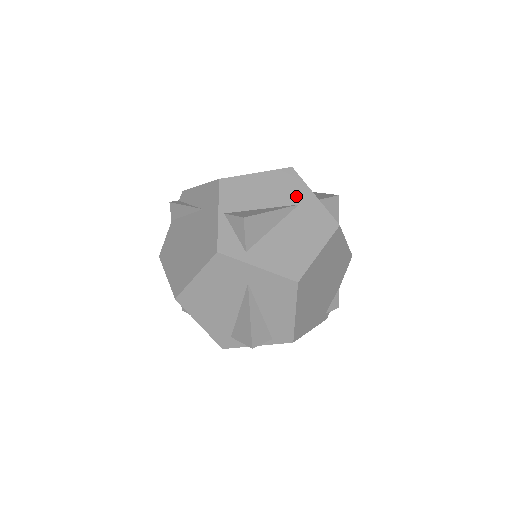
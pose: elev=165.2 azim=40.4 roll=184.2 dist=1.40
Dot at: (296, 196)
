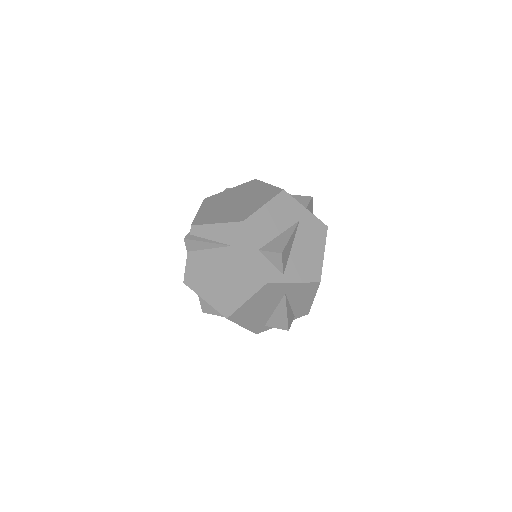
Dot at: (295, 214)
